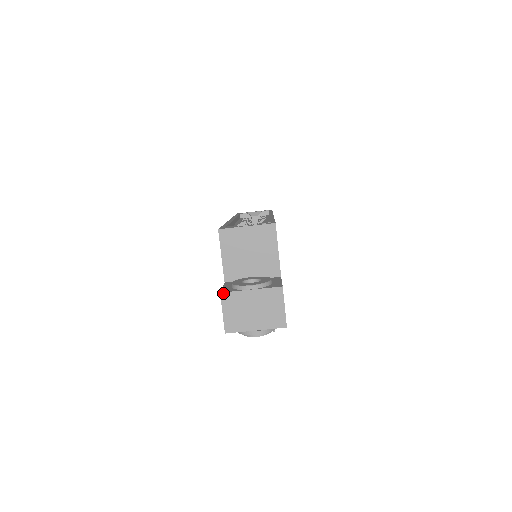
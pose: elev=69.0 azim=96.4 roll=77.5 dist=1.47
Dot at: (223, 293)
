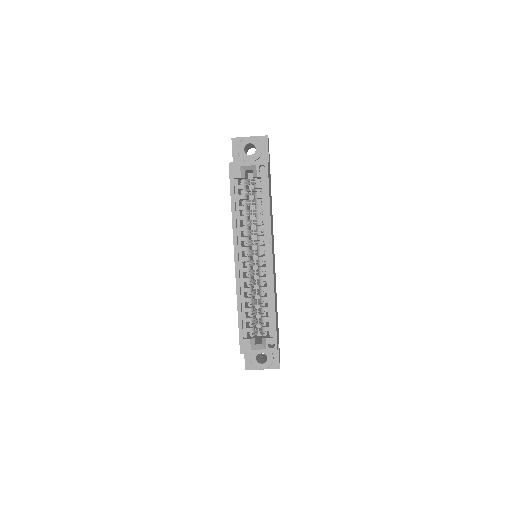
Dot at: occluded
